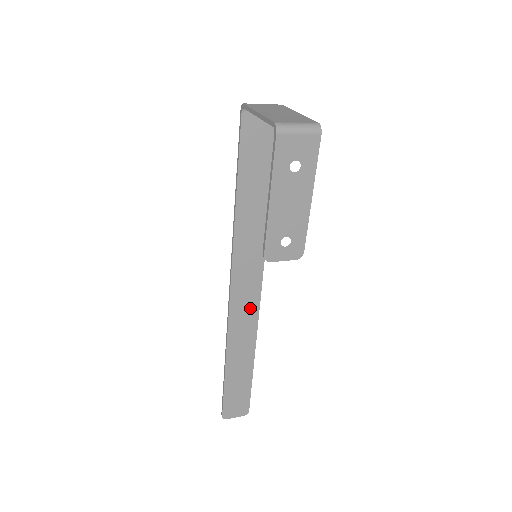
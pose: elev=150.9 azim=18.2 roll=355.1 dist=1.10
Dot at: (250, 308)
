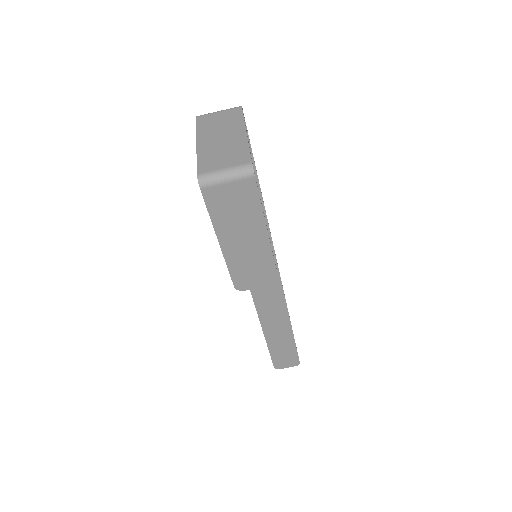
Dot at: (273, 289)
